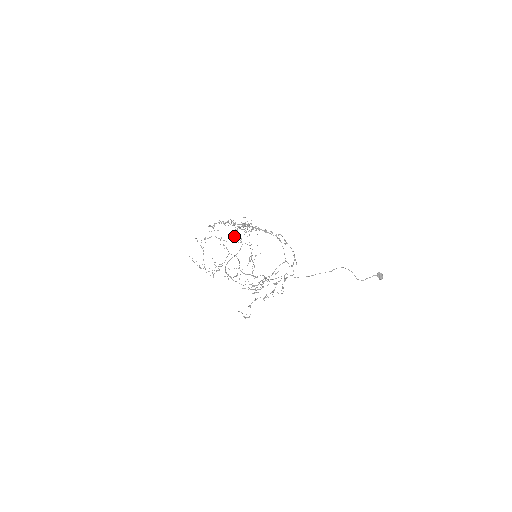
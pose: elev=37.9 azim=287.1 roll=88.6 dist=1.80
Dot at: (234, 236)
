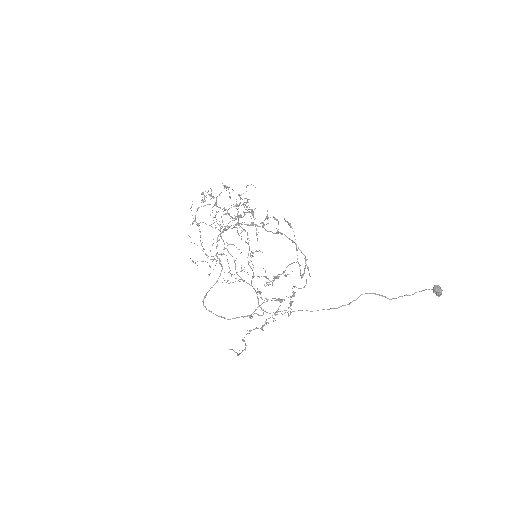
Dot at: occluded
